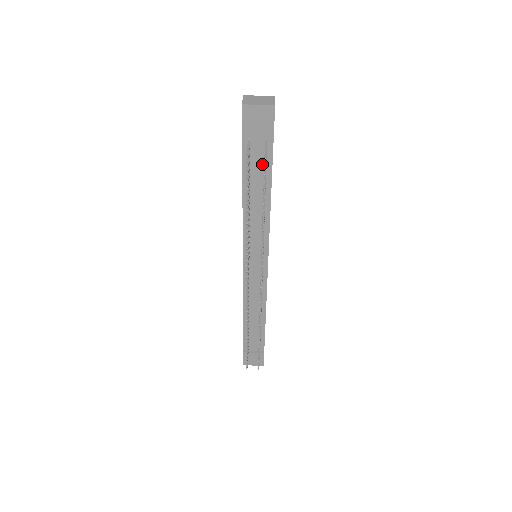
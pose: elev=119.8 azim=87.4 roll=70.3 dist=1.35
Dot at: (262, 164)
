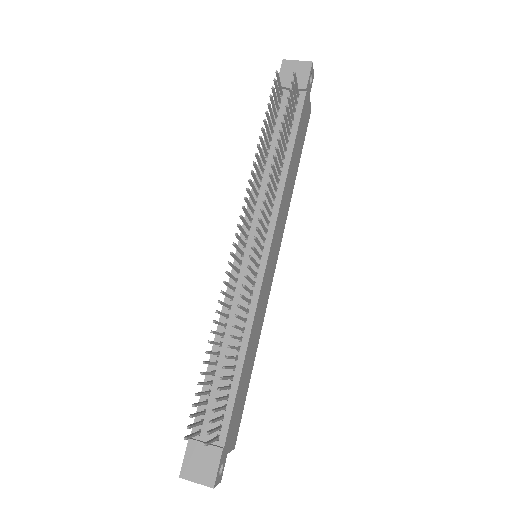
Dot at: occluded
